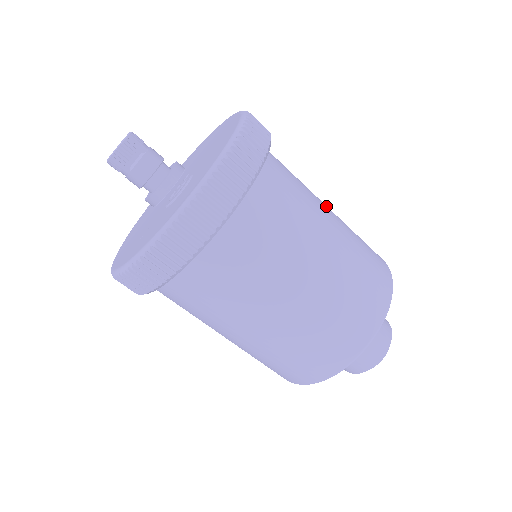
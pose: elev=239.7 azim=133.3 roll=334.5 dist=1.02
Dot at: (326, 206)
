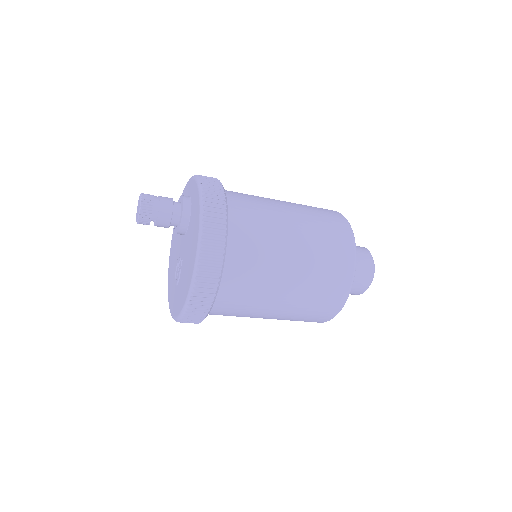
Dot at: (283, 290)
